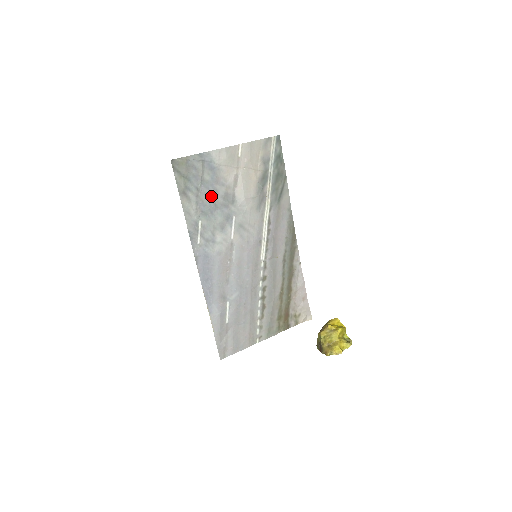
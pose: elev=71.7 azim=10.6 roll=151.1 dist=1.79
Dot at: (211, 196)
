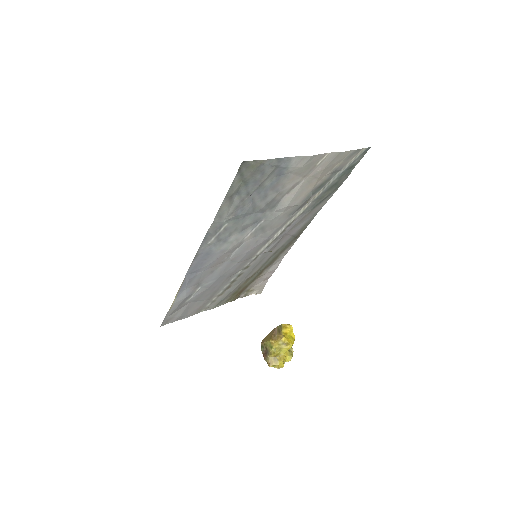
Dot at: (256, 201)
